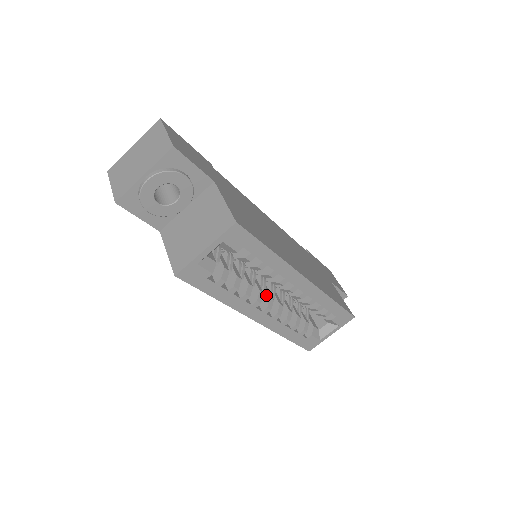
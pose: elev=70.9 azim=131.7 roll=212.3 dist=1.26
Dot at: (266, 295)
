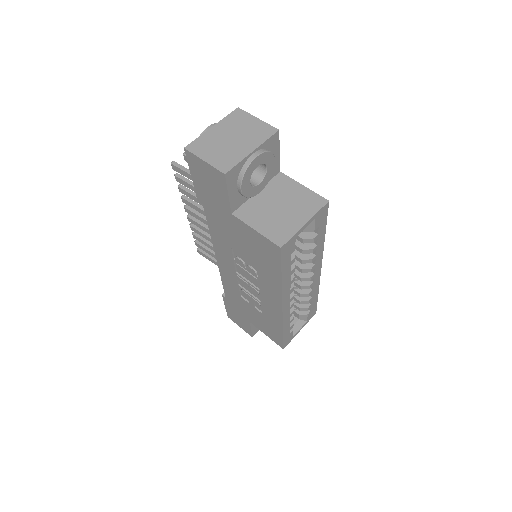
Dot at: occluded
